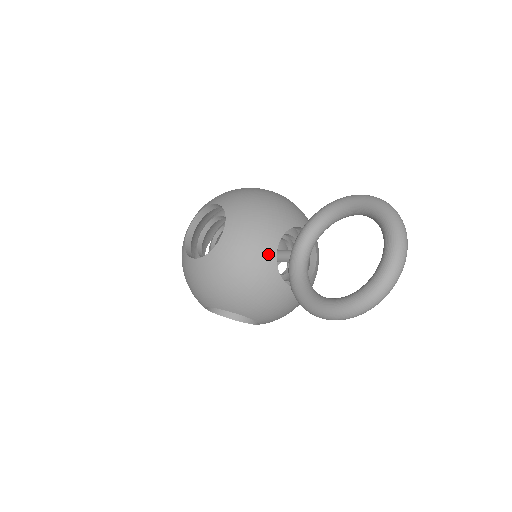
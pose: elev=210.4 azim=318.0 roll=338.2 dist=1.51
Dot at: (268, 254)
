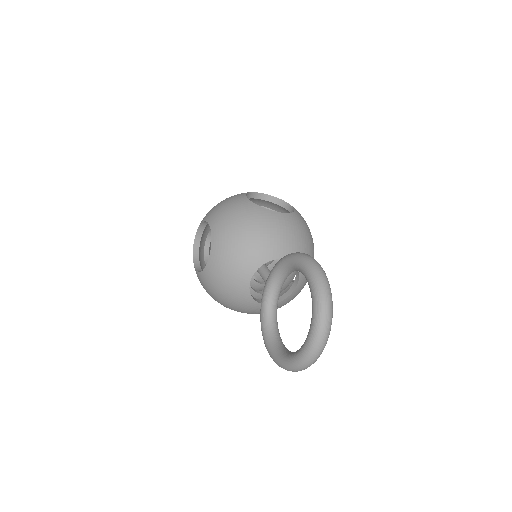
Dot at: (242, 286)
